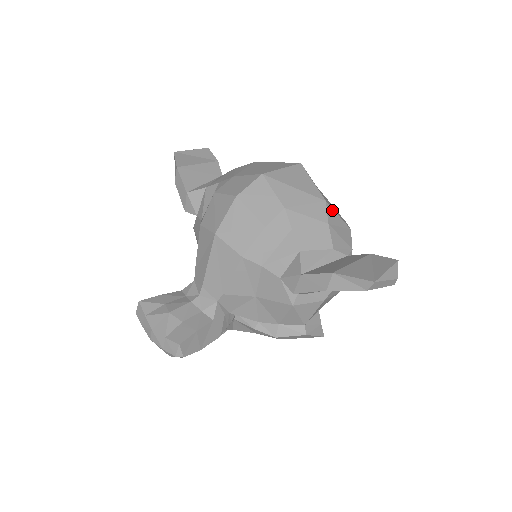
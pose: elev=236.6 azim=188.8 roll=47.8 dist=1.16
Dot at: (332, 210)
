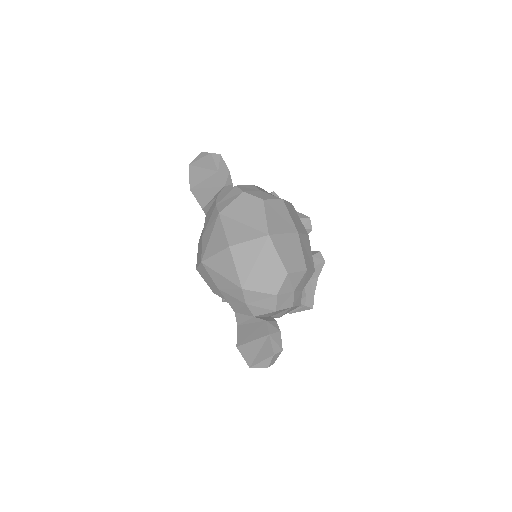
Dot at: (251, 292)
